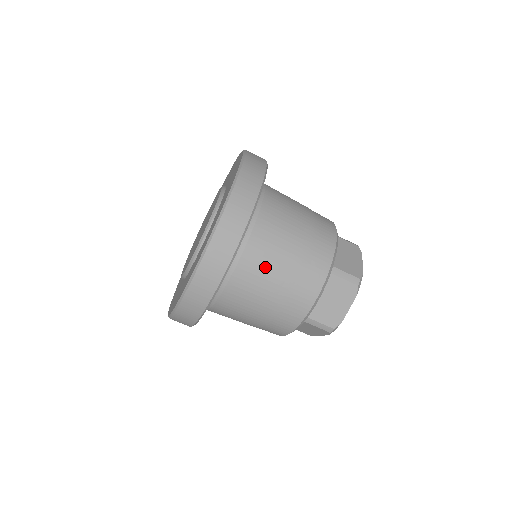
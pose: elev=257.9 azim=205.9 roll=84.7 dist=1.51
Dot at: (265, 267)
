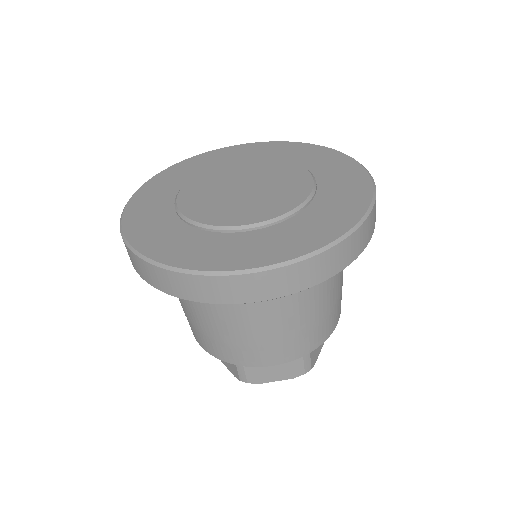
Dot at: (276, 312)
